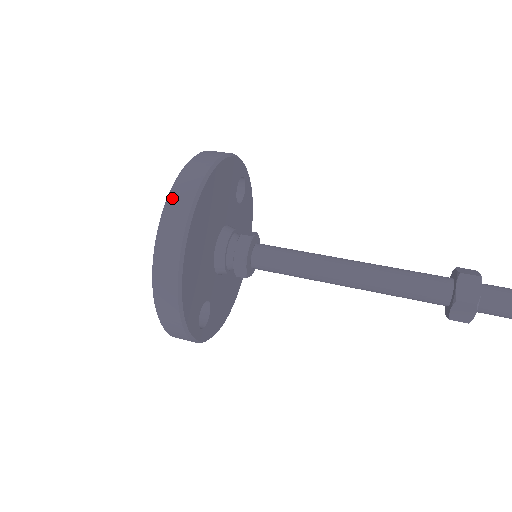
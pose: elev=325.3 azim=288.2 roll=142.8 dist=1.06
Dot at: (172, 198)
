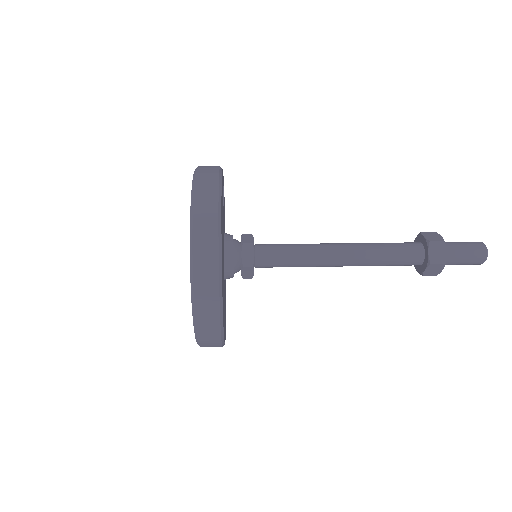
Dot at: (196, 242)
